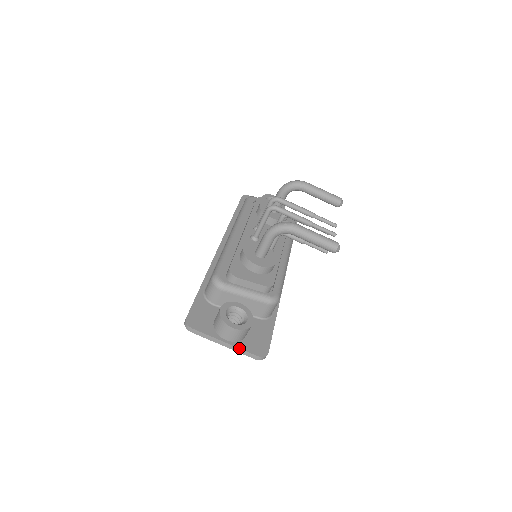
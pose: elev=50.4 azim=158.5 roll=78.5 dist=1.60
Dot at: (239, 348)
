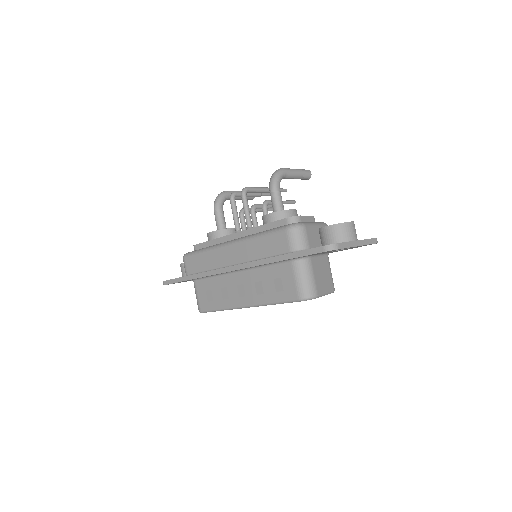
Dot at: (365, 239)
